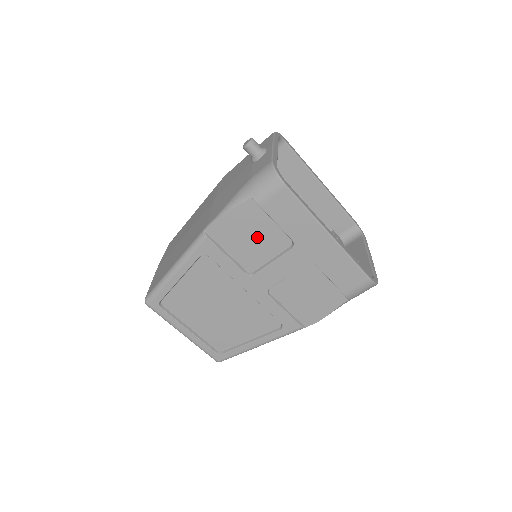
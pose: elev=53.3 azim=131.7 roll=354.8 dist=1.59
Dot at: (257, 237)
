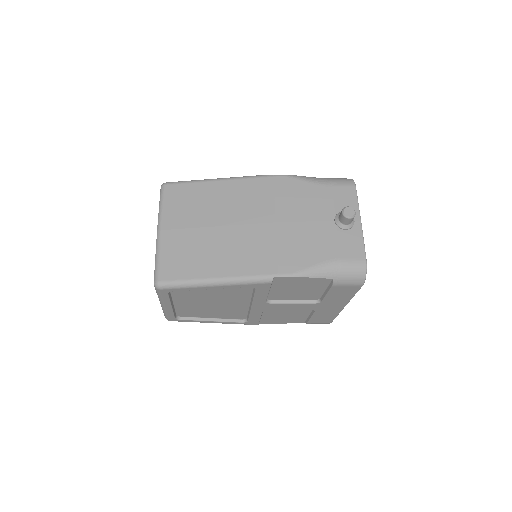
Dot at: (302, 291)
